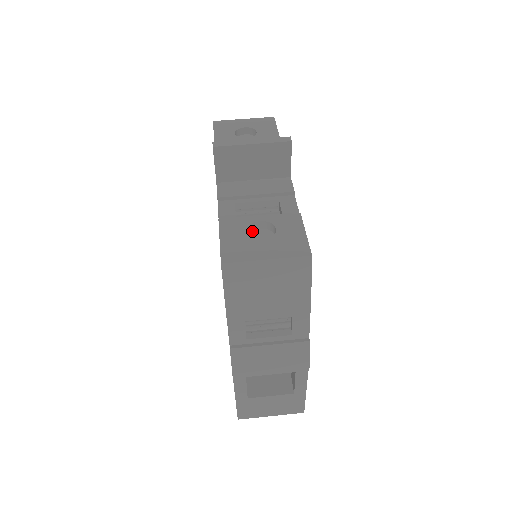
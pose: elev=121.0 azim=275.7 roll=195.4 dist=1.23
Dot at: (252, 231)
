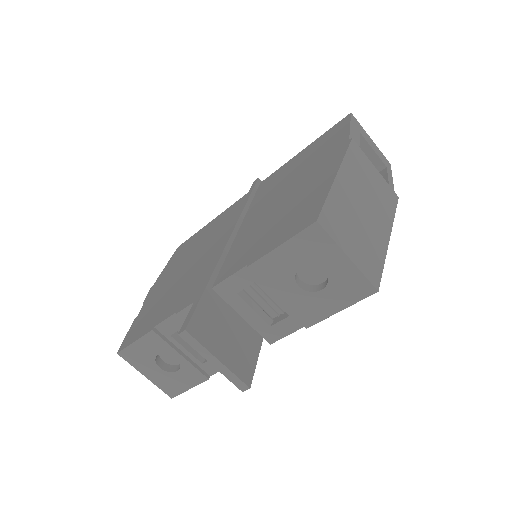
Dot at: occluded
